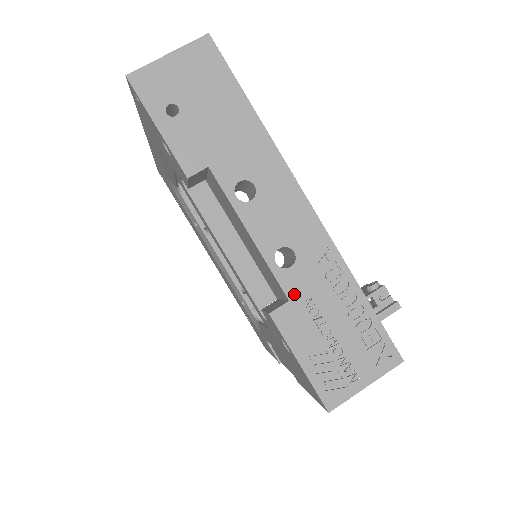
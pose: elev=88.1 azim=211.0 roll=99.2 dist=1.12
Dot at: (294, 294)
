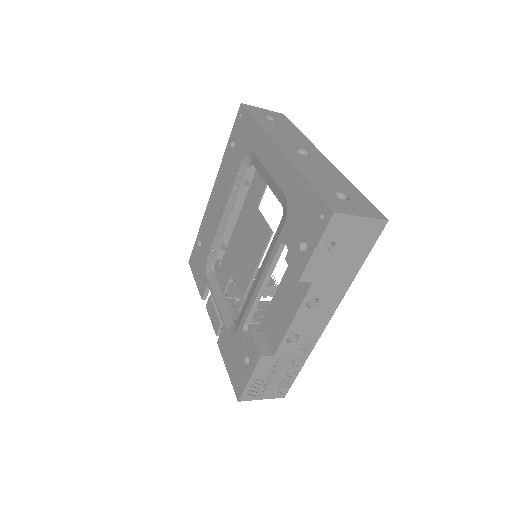
Dot at: (279, 354)
